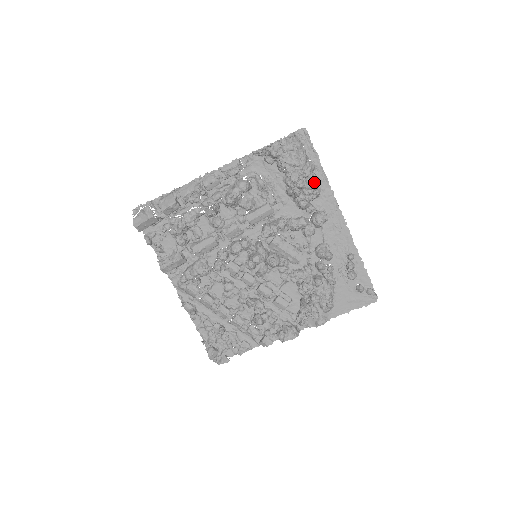
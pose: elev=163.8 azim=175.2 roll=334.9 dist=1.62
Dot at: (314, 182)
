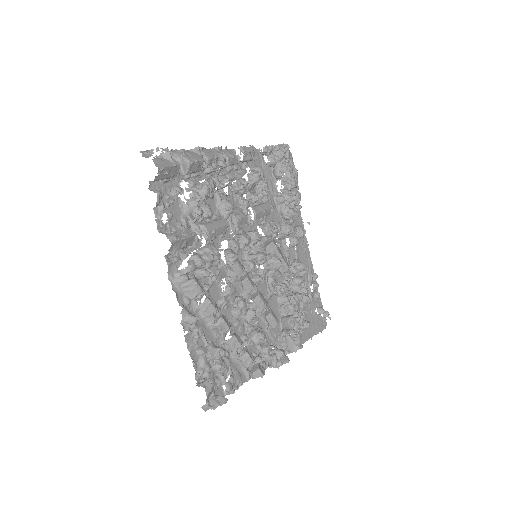
Dot at: (300, 195)
